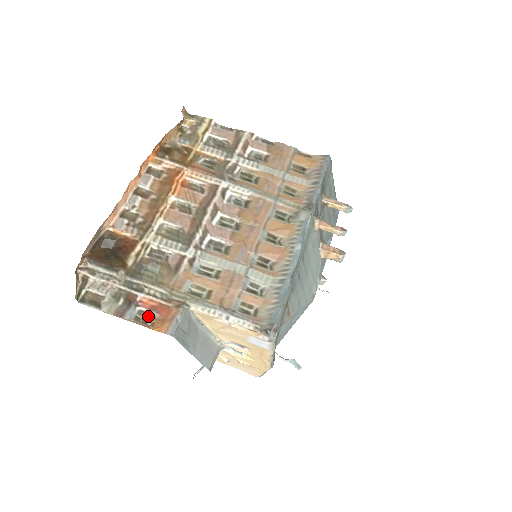
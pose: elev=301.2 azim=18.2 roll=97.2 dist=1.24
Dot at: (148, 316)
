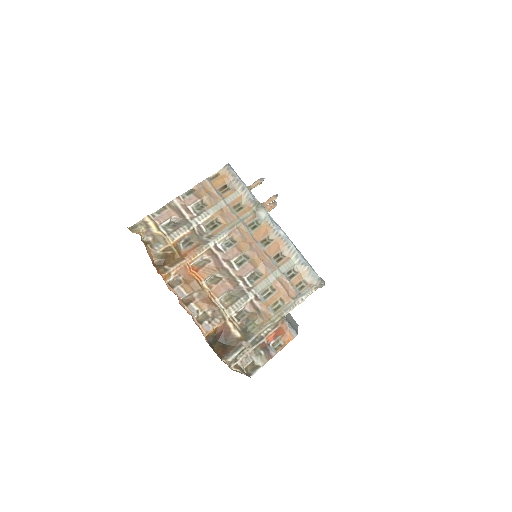
Dot at: (278, 342)
